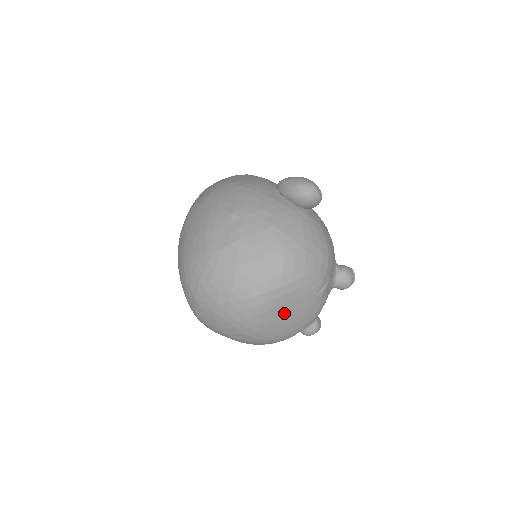
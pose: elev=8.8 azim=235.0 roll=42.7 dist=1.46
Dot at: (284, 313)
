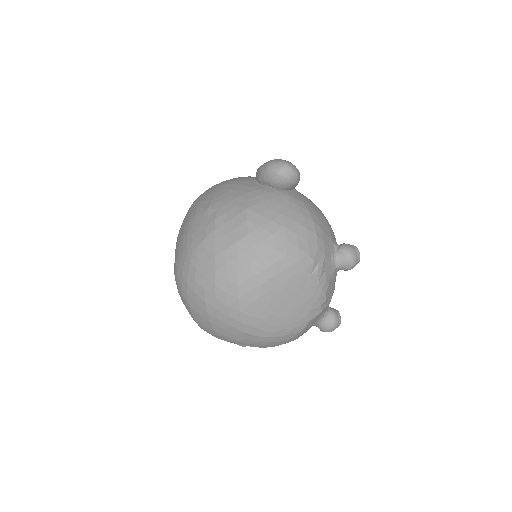
Dot at: (278, 300)
